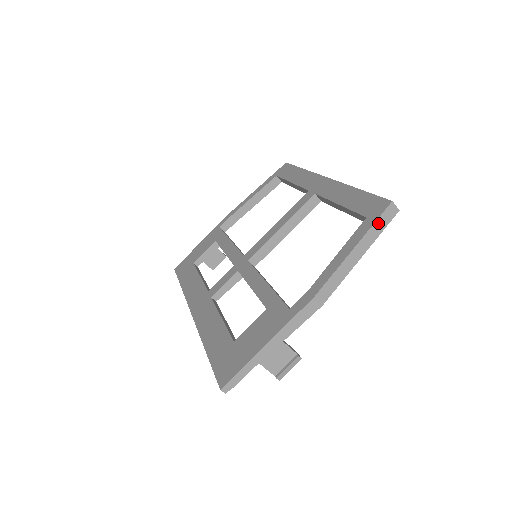
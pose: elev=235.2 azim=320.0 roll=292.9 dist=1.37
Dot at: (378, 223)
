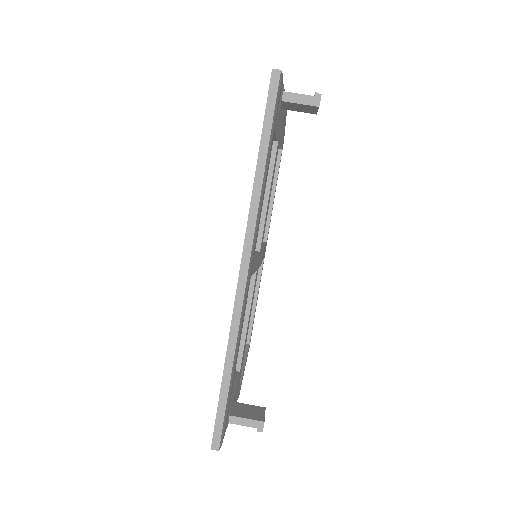
Dot at: occluded
